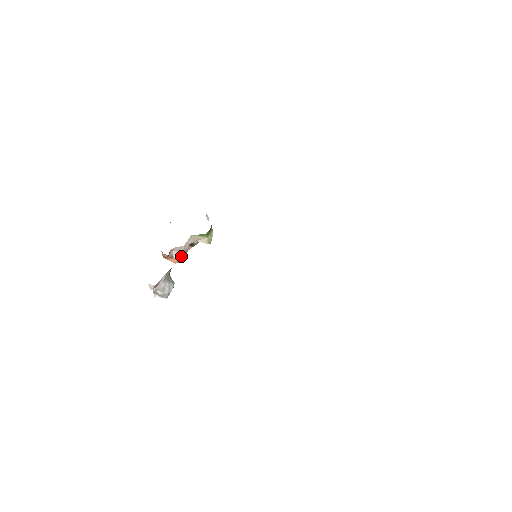
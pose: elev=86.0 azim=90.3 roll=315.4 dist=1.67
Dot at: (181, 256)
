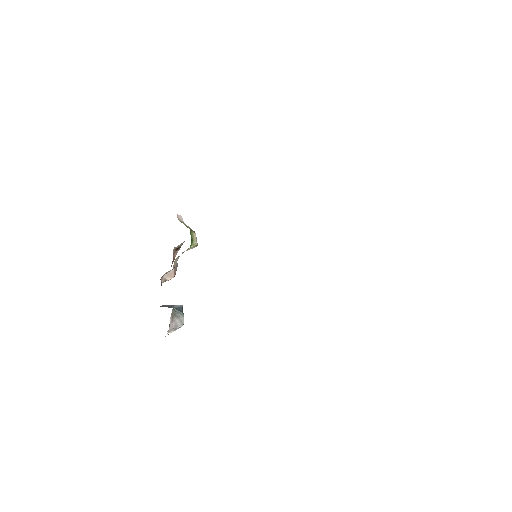
Dot at: (174, 274)
